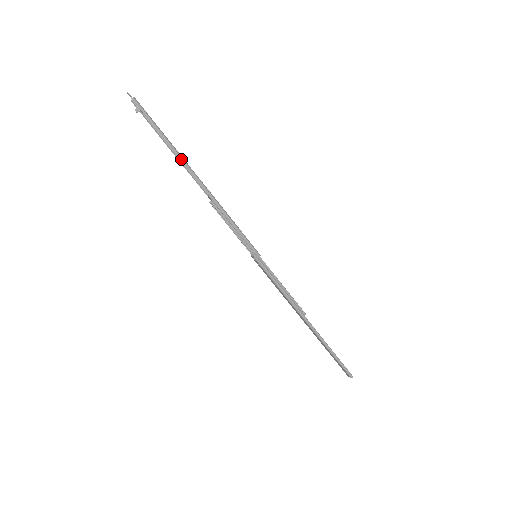
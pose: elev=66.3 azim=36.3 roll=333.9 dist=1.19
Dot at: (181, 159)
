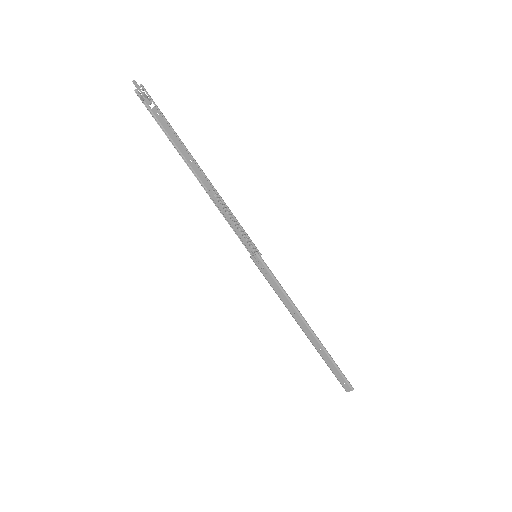
Dot at: (186, 149)
